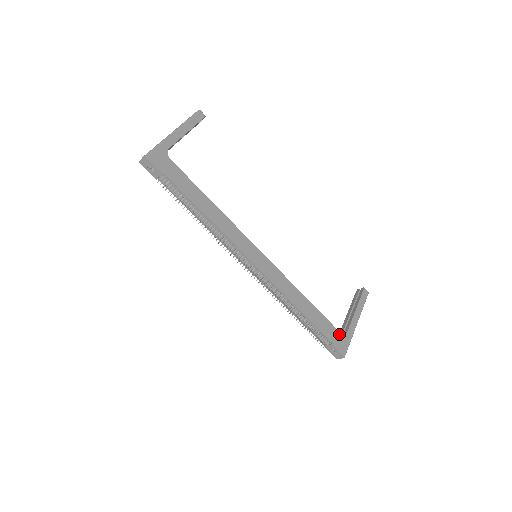
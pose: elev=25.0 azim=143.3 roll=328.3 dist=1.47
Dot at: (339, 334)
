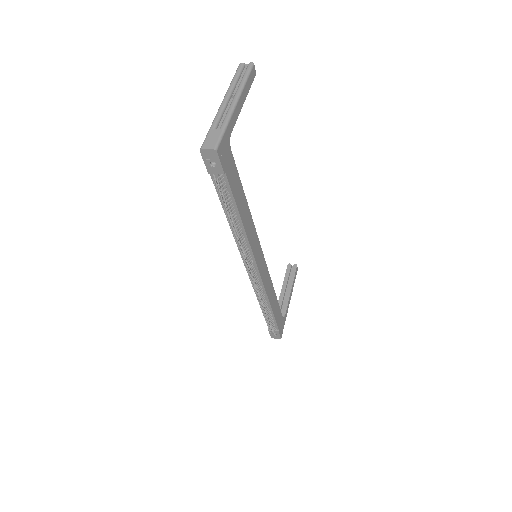
Dot at: (282, 319)
